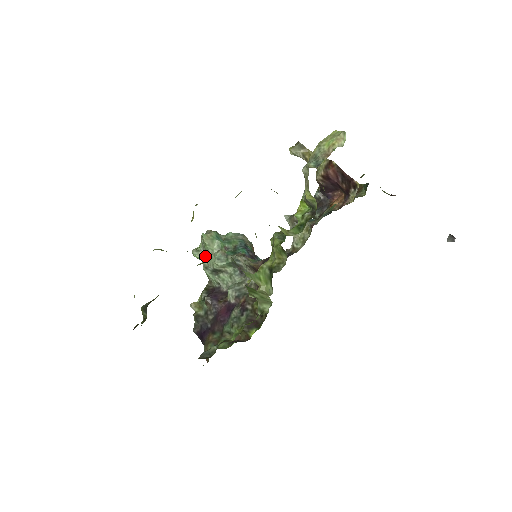
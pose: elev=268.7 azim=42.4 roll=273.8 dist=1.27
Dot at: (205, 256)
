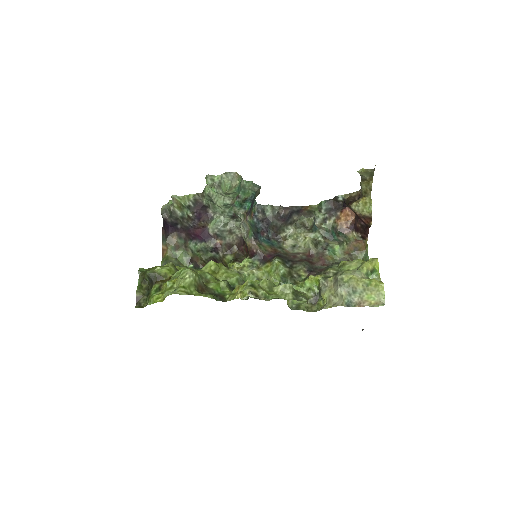
Dot at: (215, 188)
